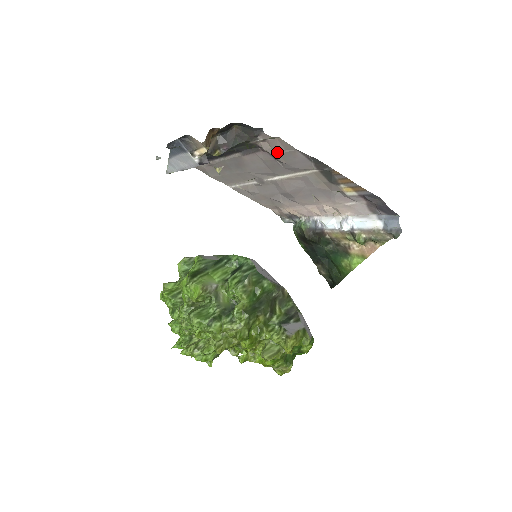
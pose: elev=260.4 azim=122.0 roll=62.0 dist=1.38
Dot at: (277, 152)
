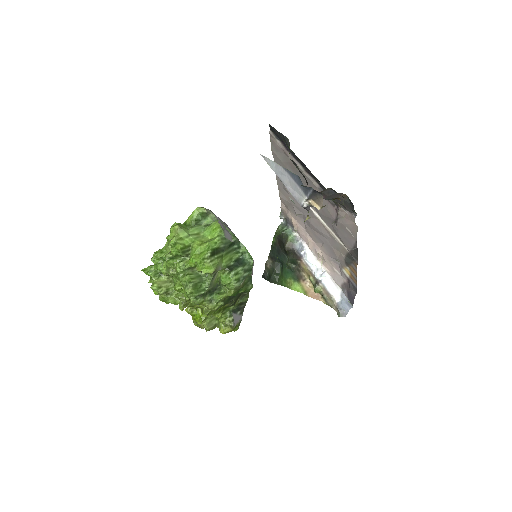
Dot at: (343, 222)
